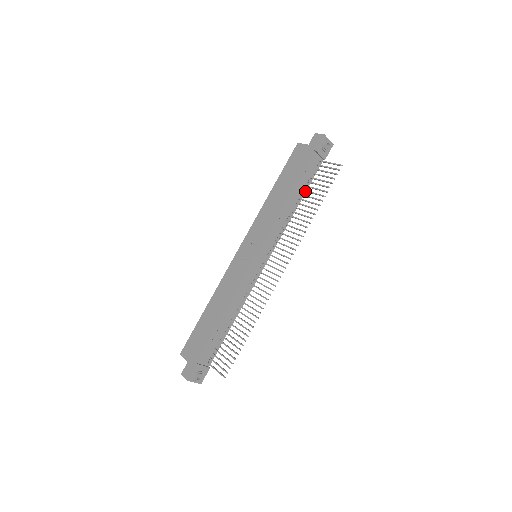
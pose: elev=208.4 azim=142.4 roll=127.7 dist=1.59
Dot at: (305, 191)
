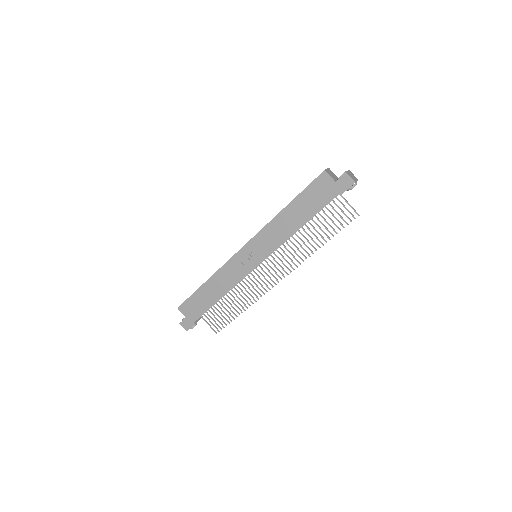
Dot at: occluded
